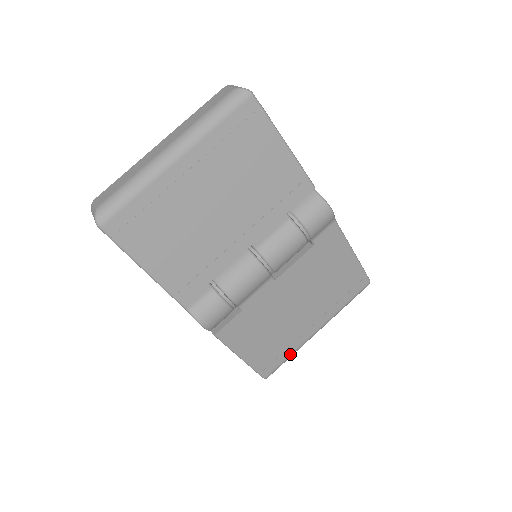
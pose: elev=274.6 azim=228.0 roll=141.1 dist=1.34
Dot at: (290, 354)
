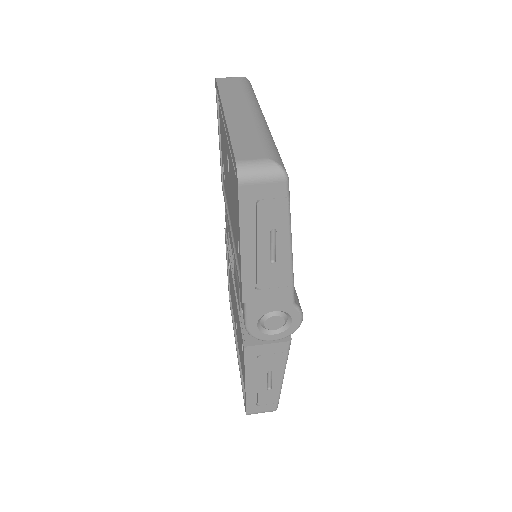
Dot at: occluded
